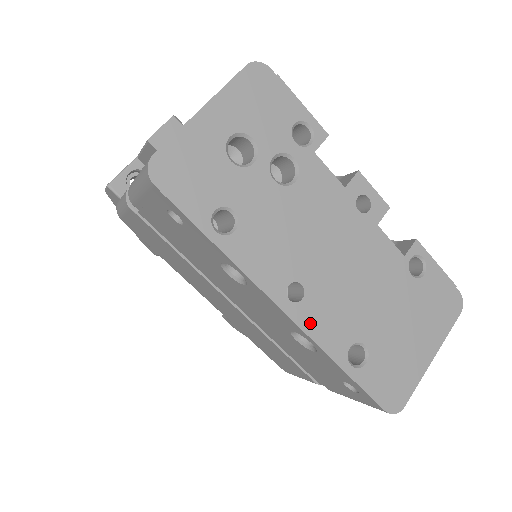
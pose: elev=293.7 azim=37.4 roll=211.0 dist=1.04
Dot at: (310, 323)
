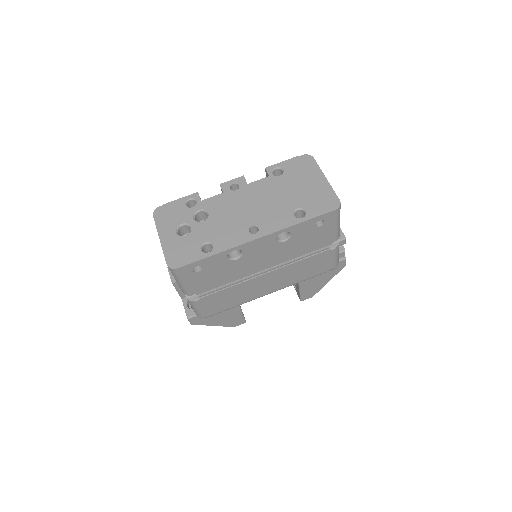
Dot at: (271, 229)
